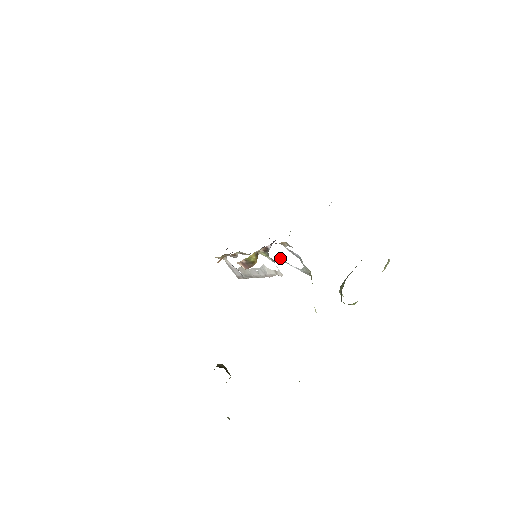
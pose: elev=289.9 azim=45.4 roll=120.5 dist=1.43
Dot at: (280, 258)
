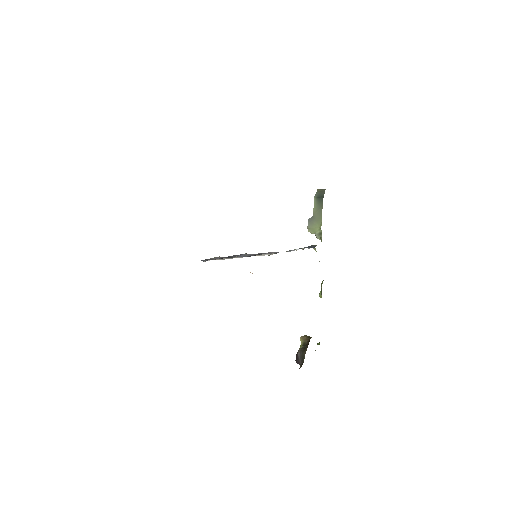
Dot at: occluded
